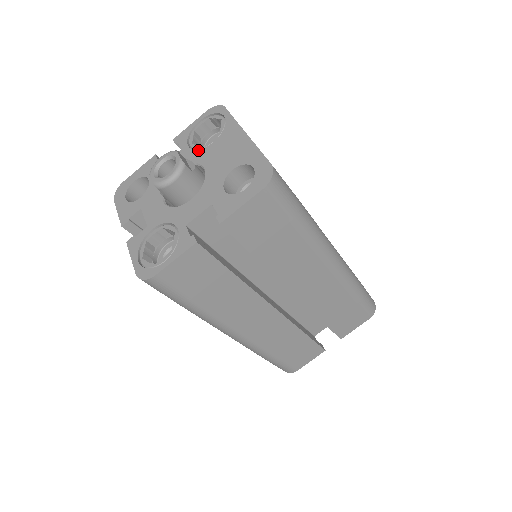
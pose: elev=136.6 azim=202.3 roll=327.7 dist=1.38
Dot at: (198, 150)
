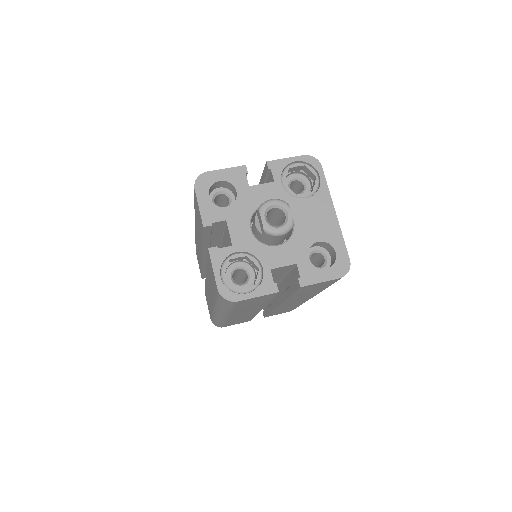
Dot at: (291, 196)
